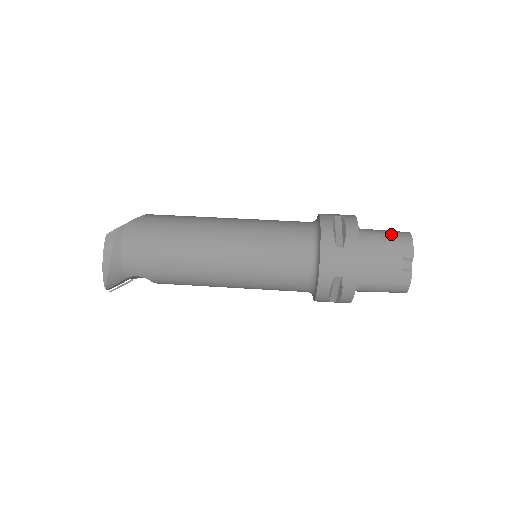
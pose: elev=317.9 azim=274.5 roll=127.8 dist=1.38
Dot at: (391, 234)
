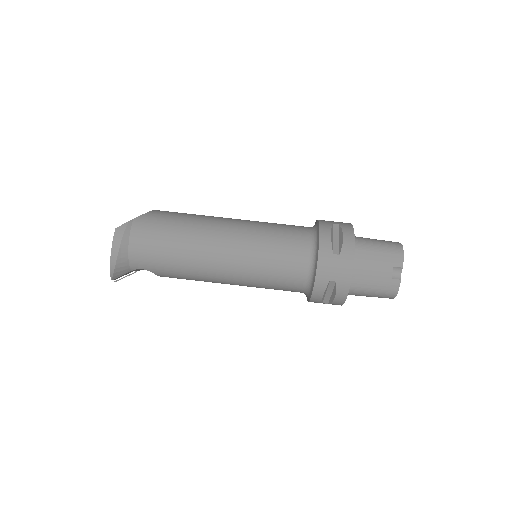
Dot at: (384, 244)
